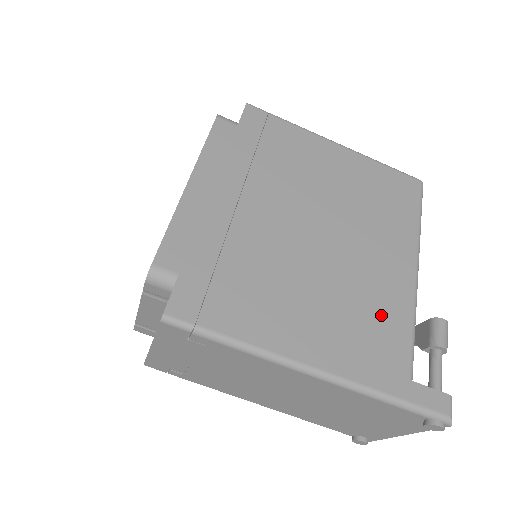
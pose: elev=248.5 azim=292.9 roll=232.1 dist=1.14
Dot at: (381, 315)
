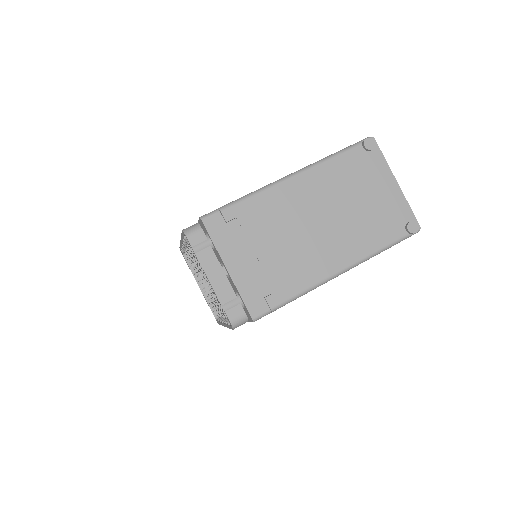
Dot at: occluded
